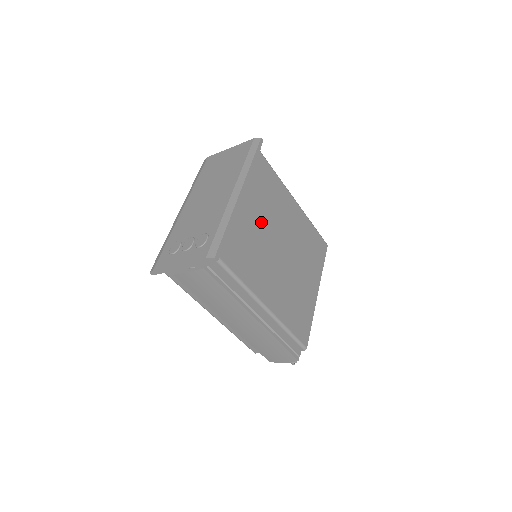
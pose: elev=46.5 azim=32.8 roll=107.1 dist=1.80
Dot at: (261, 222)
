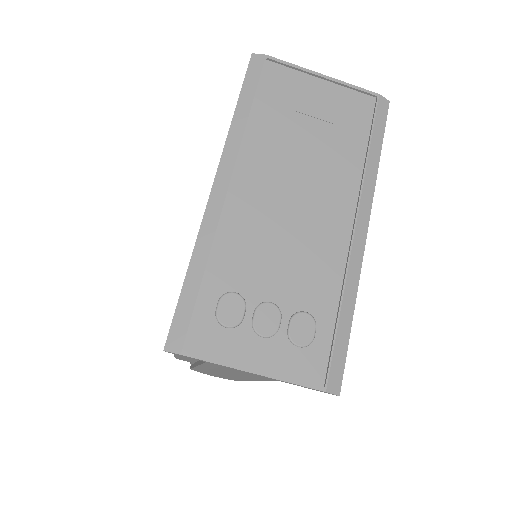
Dot at: occluded
